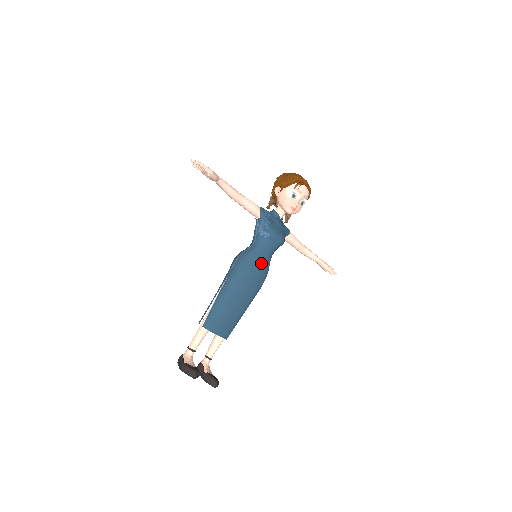
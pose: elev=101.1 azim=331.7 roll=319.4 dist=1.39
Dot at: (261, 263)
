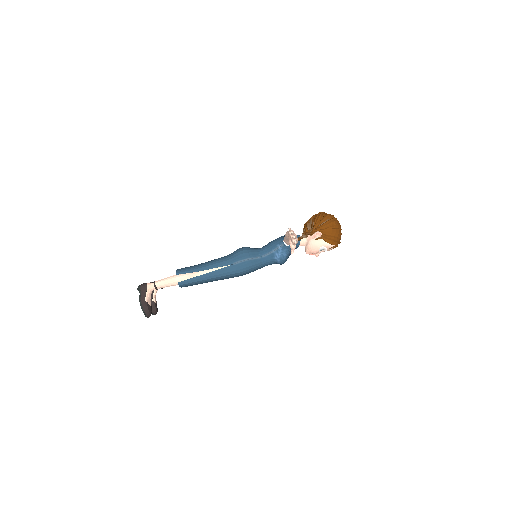
Dot at: occluded
